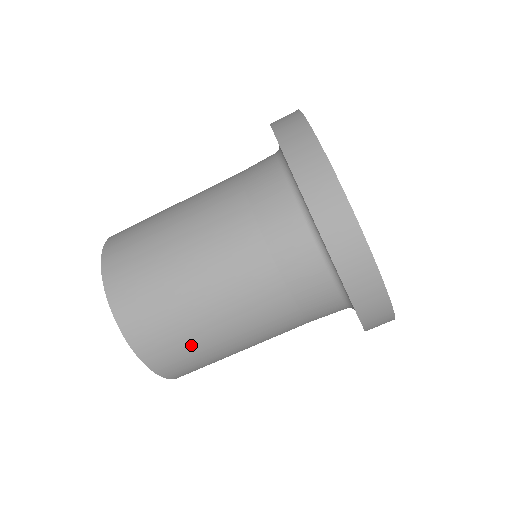
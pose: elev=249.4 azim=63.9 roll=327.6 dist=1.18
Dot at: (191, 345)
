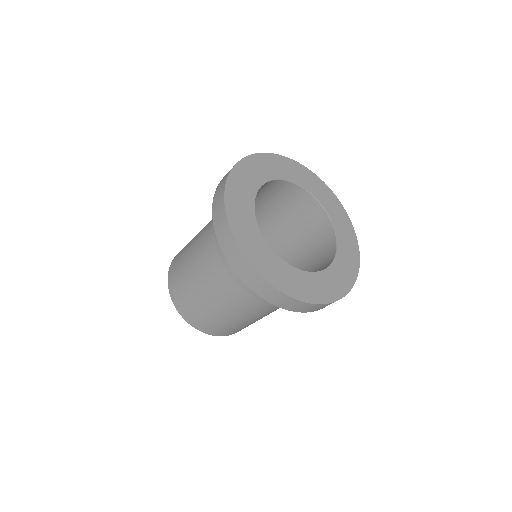
Dot at: occluded
